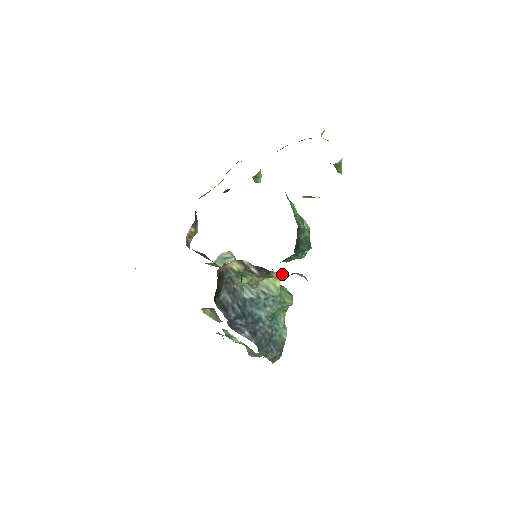
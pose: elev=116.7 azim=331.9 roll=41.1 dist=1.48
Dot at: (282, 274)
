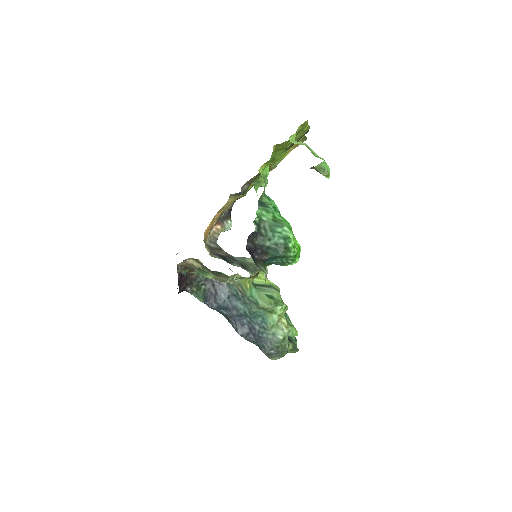
Dot at: occluded
